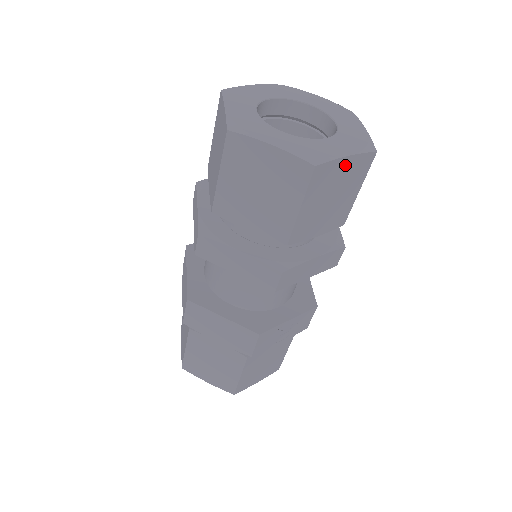
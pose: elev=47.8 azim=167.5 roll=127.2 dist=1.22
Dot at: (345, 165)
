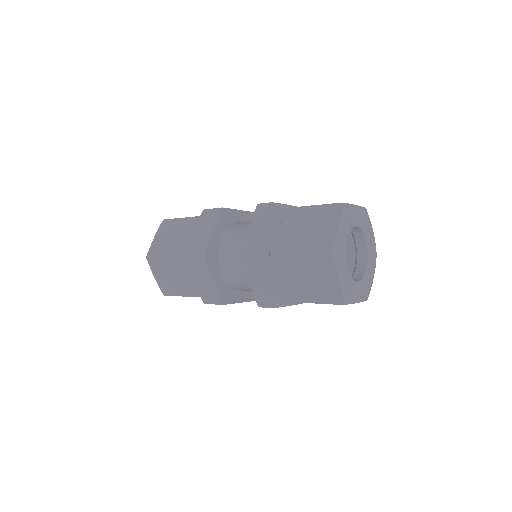
Dot at: occluded
